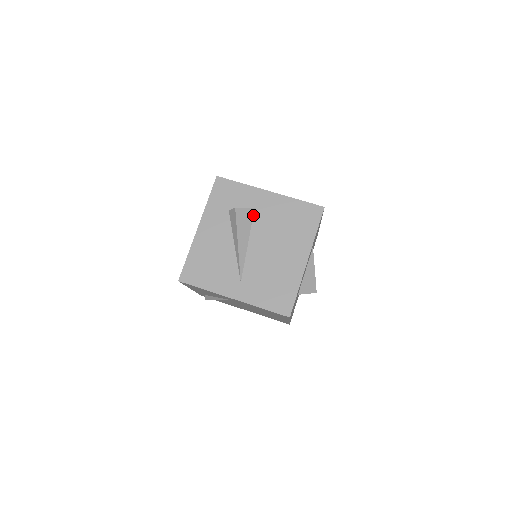
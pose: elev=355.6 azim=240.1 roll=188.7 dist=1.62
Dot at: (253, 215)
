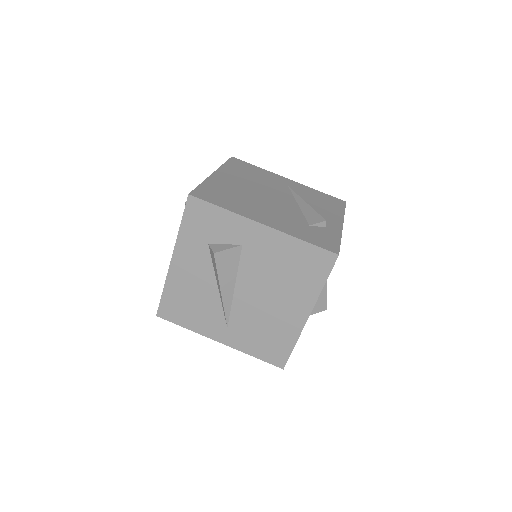
Dot at: (240, 254)
